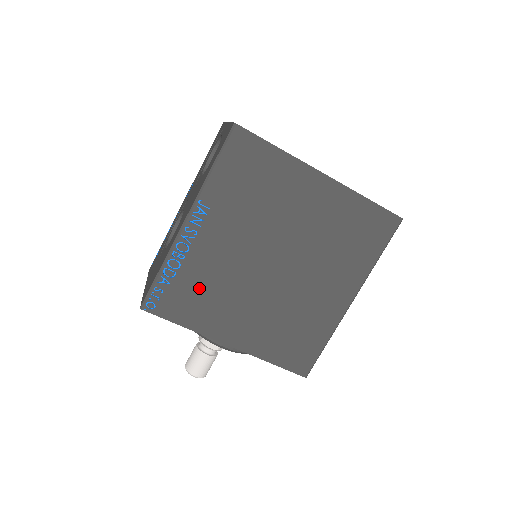
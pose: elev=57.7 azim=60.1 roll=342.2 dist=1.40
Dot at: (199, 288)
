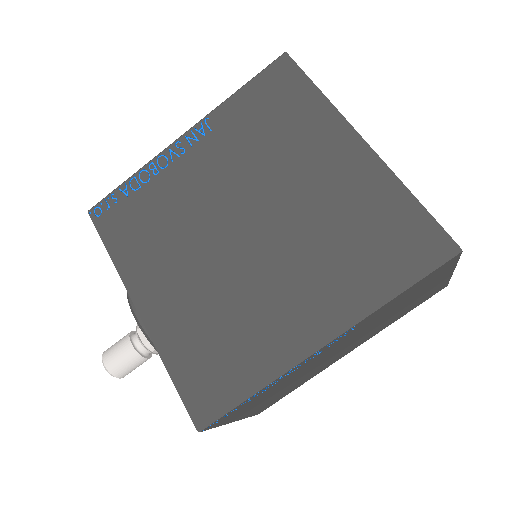
Dot at: (151, 216)
